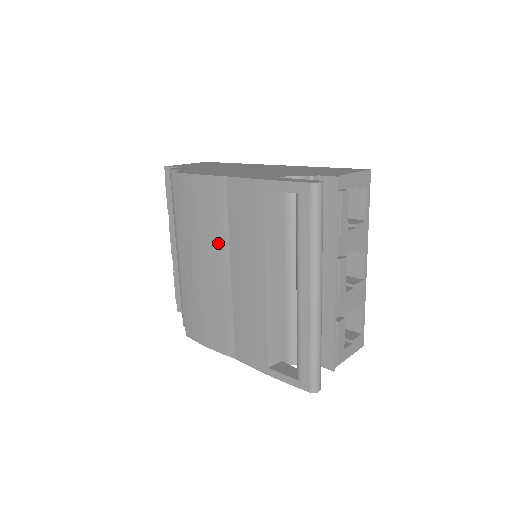
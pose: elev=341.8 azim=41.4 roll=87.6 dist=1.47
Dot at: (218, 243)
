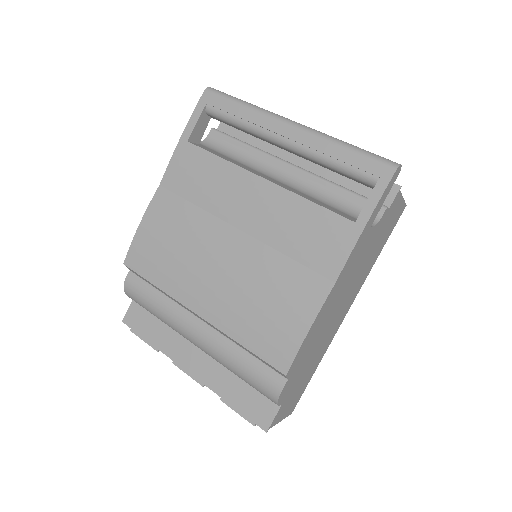
Dot at: (205, 229)
